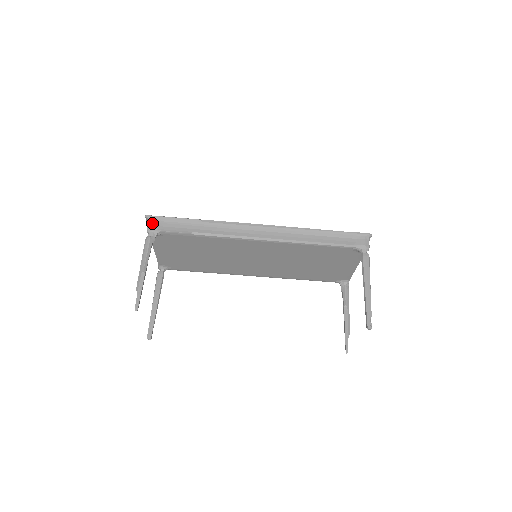
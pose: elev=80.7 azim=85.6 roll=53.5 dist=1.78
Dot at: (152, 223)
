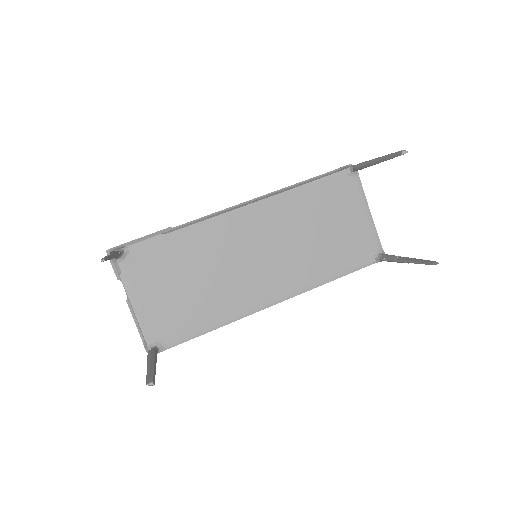
Dot at: occluded
